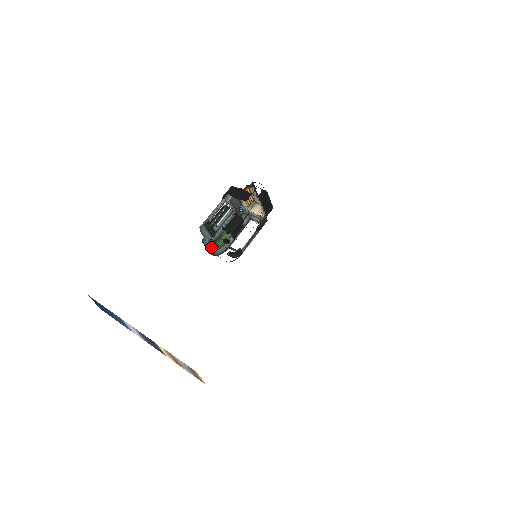
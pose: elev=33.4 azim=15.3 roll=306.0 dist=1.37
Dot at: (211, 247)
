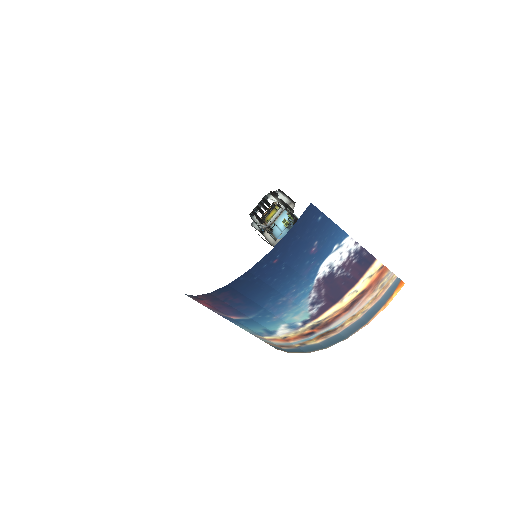
Dot at: occluded
